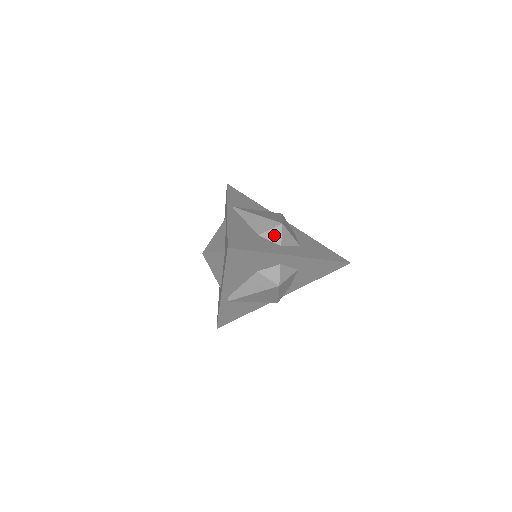
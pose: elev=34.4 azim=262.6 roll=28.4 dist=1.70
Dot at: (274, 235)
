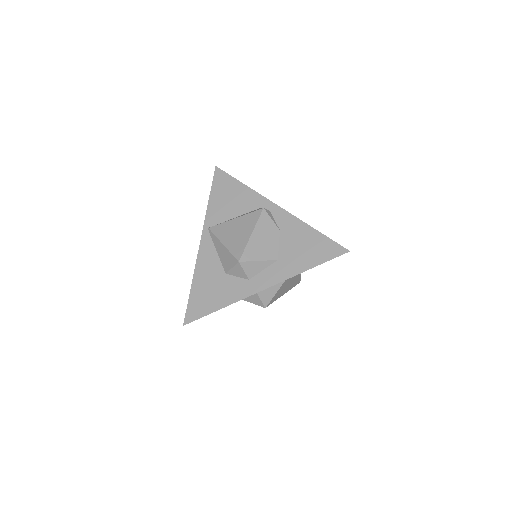
Dot at: (238, 272)
